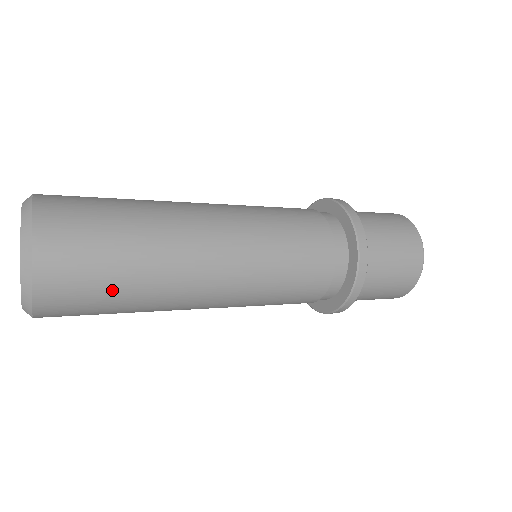
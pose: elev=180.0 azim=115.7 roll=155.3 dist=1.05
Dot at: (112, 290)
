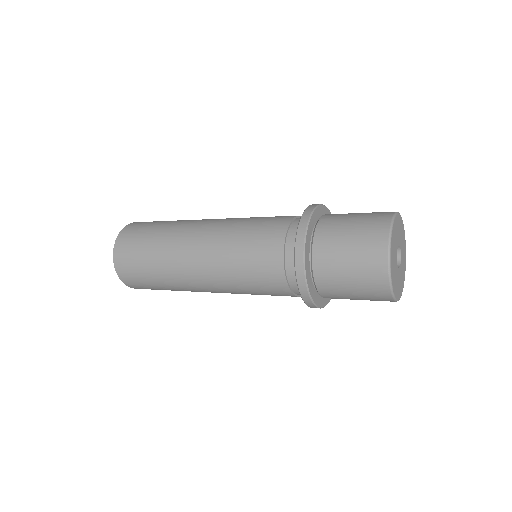
Dot at: (156, 286)
